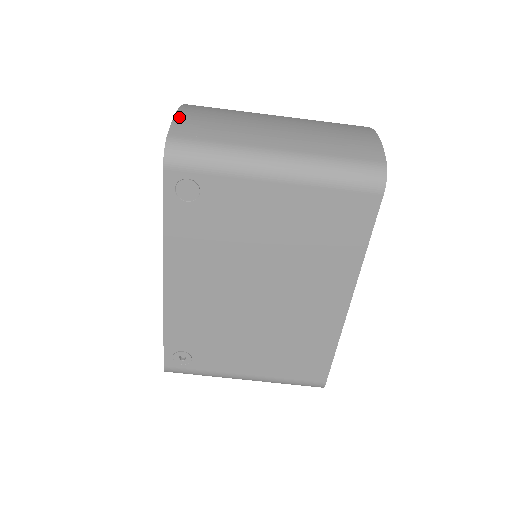
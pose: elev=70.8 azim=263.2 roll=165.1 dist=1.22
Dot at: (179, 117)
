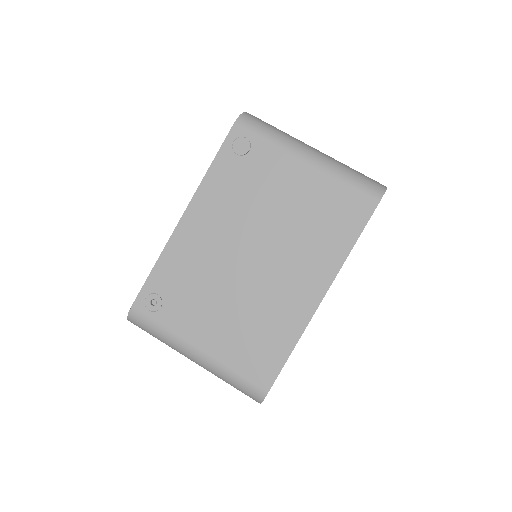
Dot at: occluded
